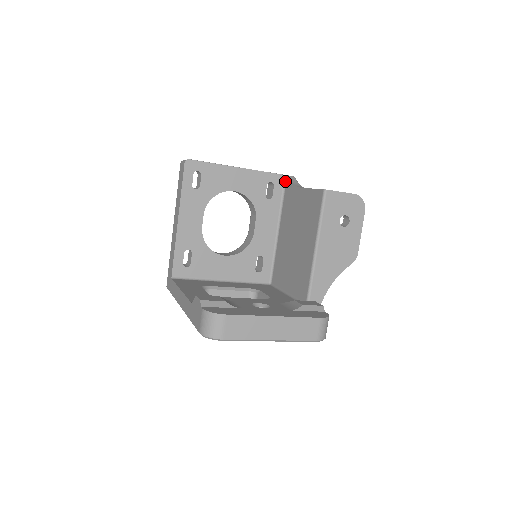
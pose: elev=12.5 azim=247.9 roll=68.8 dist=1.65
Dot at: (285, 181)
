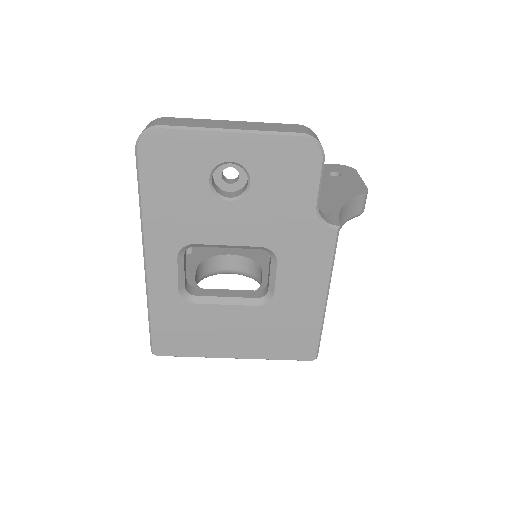
Dot at: occluded
